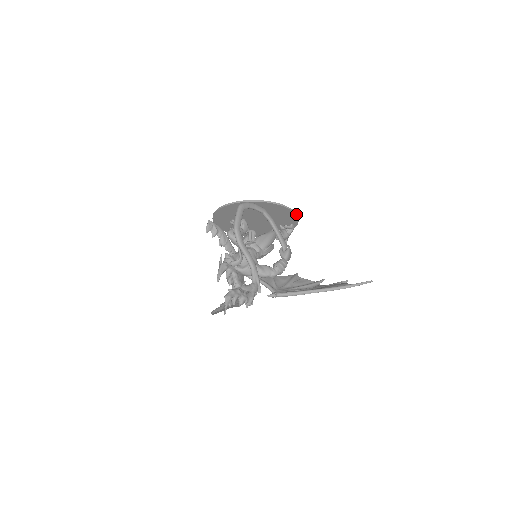
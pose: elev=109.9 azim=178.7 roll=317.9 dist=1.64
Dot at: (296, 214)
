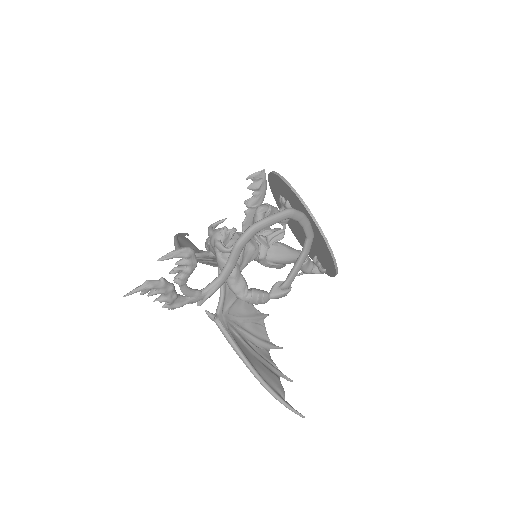
Dot at: (336, 273)
